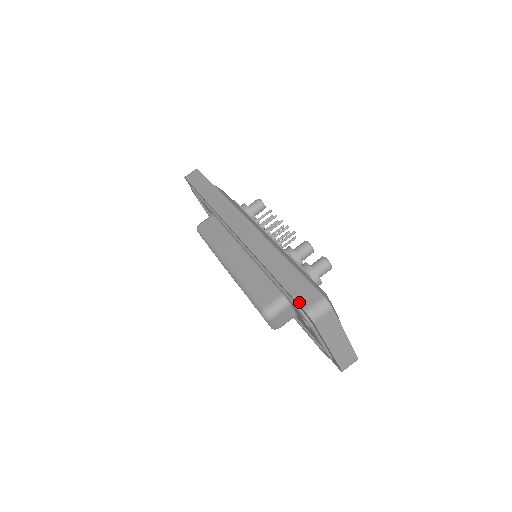
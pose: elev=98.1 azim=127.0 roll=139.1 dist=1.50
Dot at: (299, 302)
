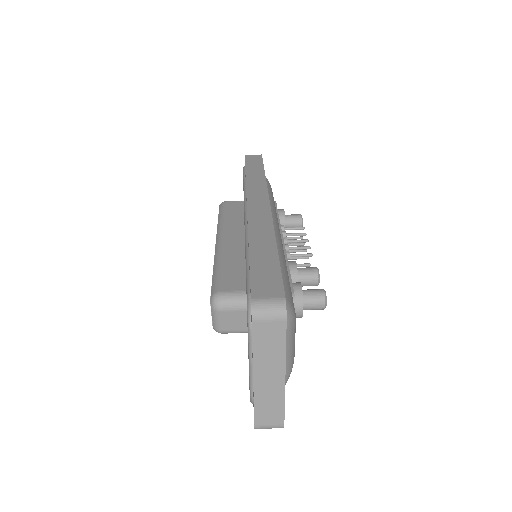
Dot at: (253, 288)
